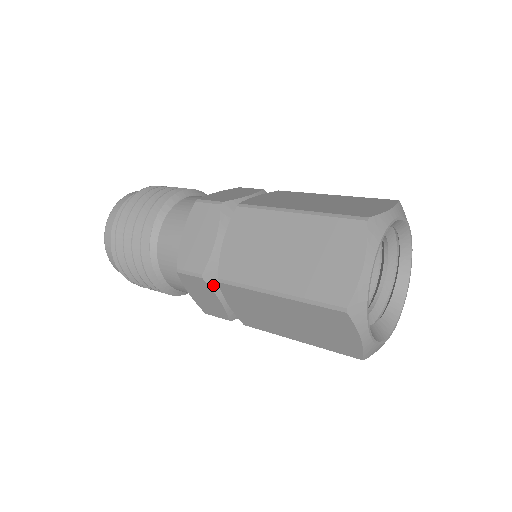
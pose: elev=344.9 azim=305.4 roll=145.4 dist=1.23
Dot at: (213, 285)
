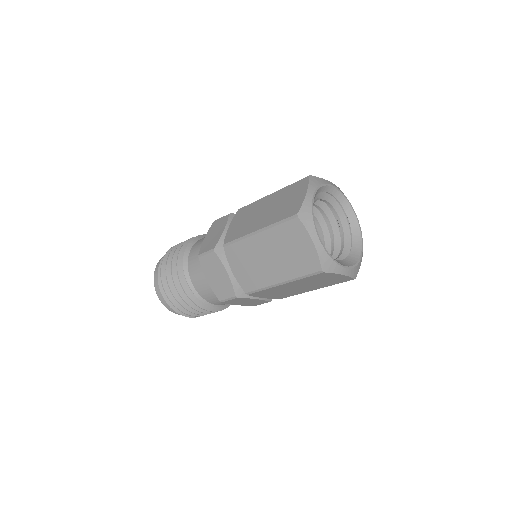
Dot at: (222, 258)
